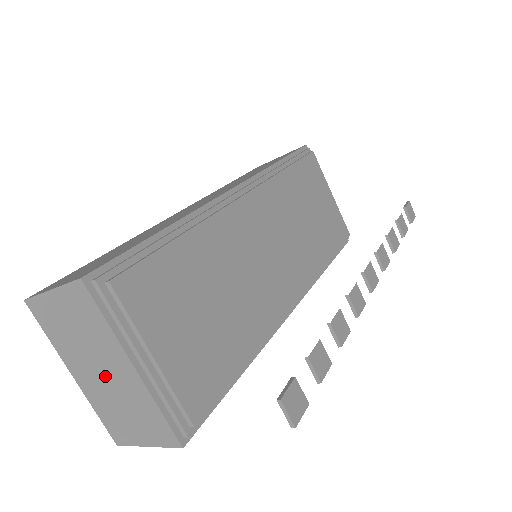
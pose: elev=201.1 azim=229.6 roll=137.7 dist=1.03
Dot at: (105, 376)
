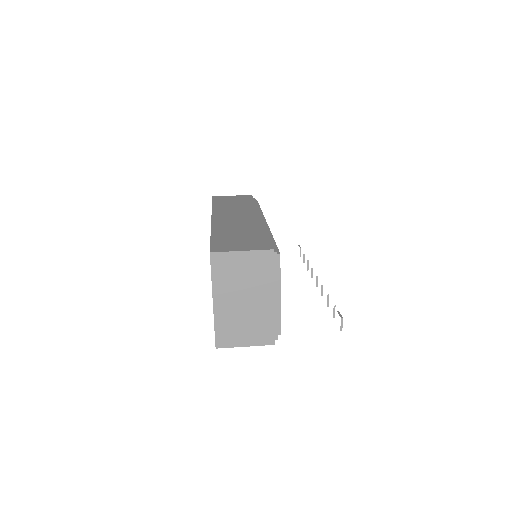
Dot at: (245, 303)
